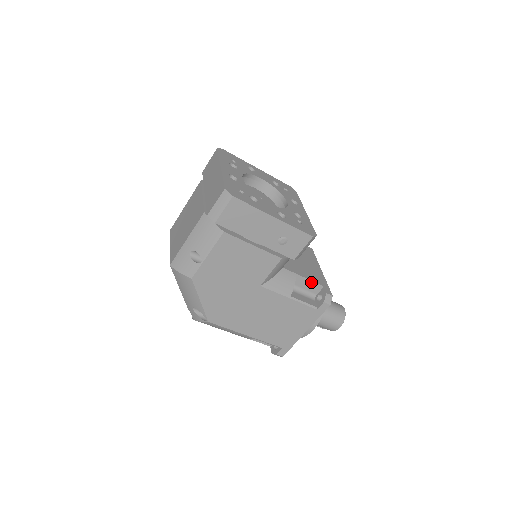
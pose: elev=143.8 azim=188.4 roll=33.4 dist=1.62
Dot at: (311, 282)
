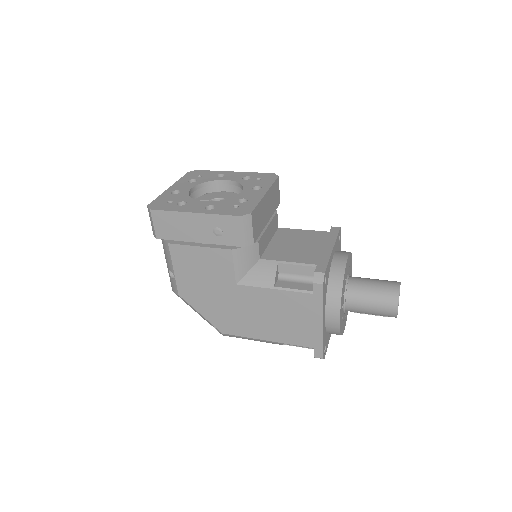
Dot at: (299, 265)
